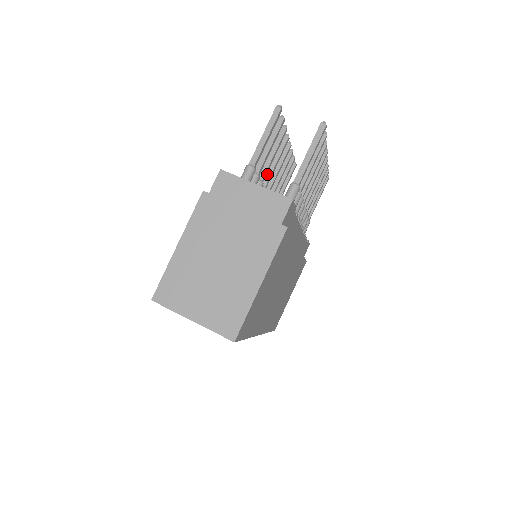
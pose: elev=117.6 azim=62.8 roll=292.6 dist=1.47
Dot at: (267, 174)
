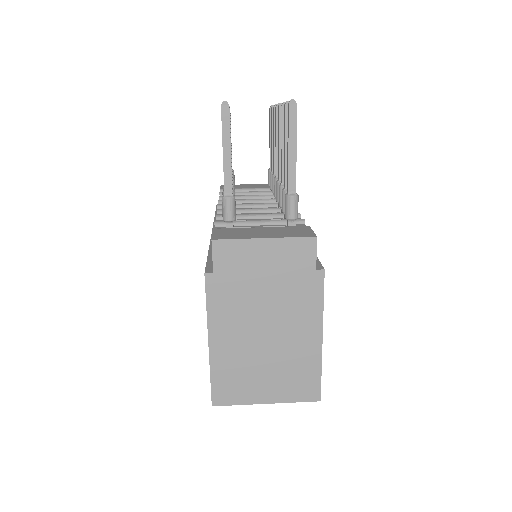
Dot at: occluded
